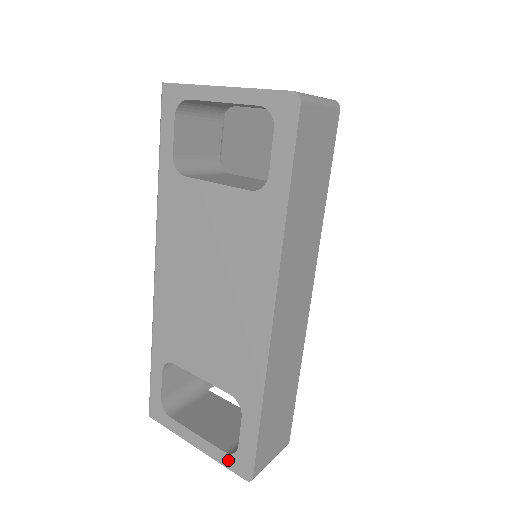
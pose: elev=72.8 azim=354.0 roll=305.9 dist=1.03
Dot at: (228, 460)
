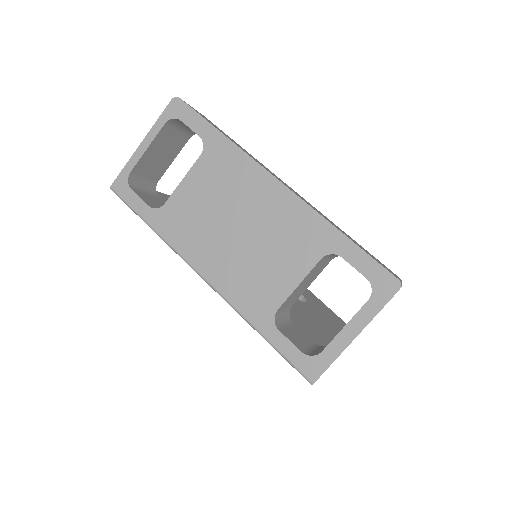
Dot at: (377, 300)
